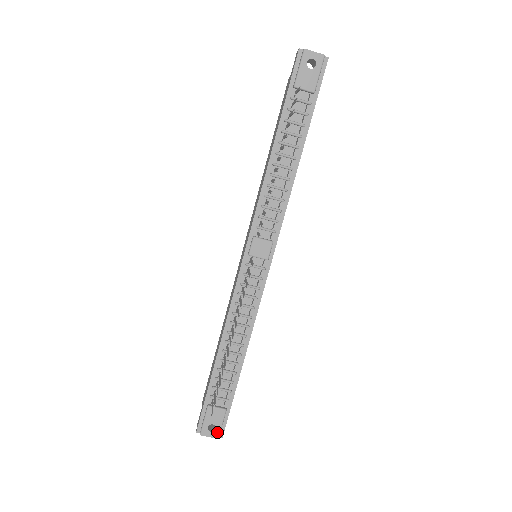
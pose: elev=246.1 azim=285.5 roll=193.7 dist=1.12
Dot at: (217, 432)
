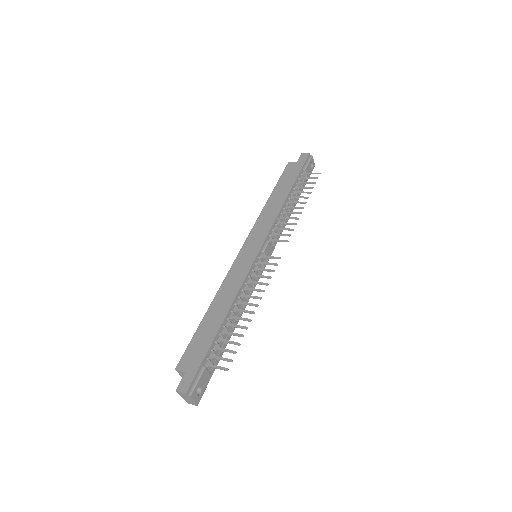
Dot at: (200, 397)
